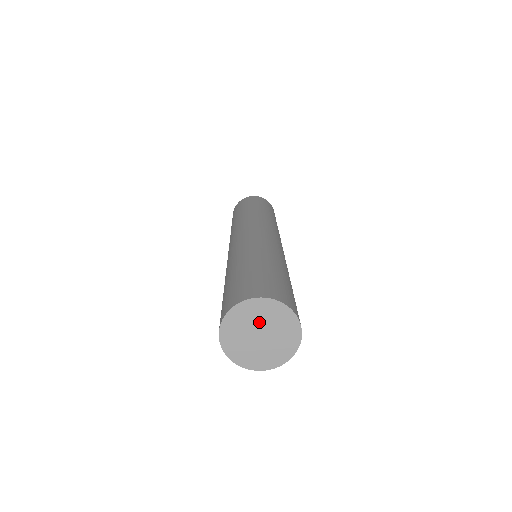
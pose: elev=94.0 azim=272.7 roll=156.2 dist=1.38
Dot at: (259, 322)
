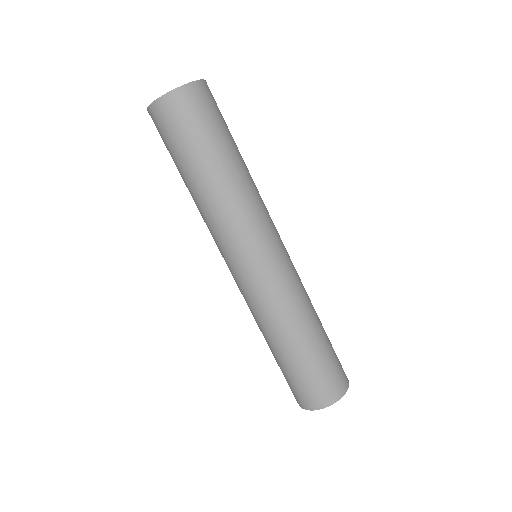
Dot at: occluded
